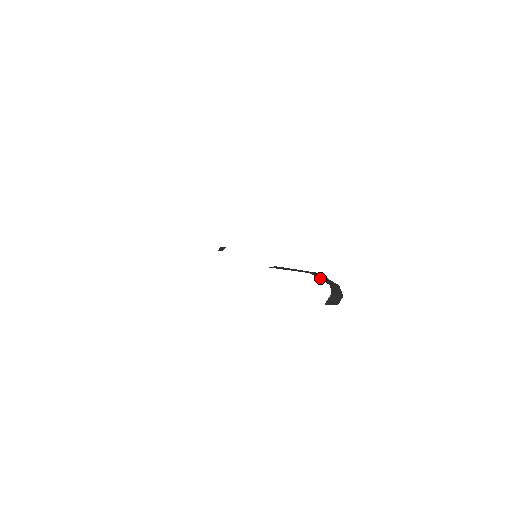
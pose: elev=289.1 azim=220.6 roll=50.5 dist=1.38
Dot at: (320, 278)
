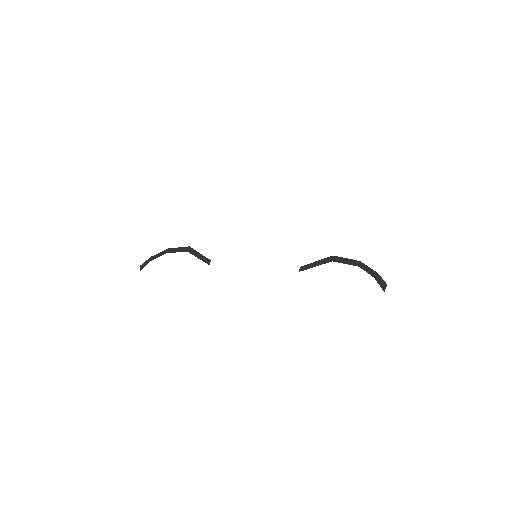
Dot at: (344, 263)
